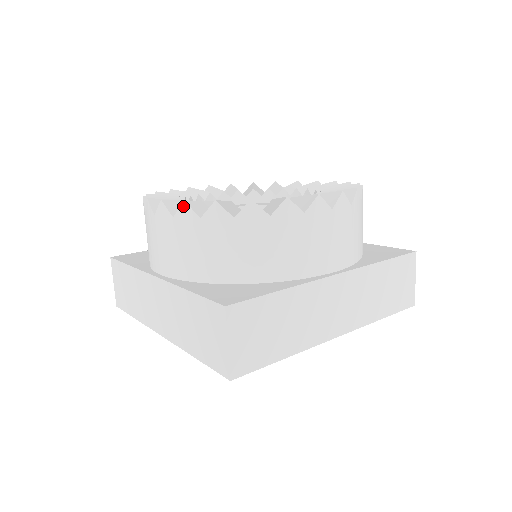
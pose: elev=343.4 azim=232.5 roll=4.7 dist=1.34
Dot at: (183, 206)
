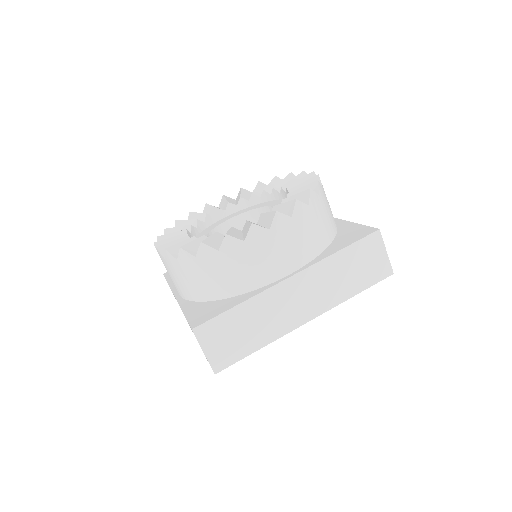
Dot at: (166, 252)
